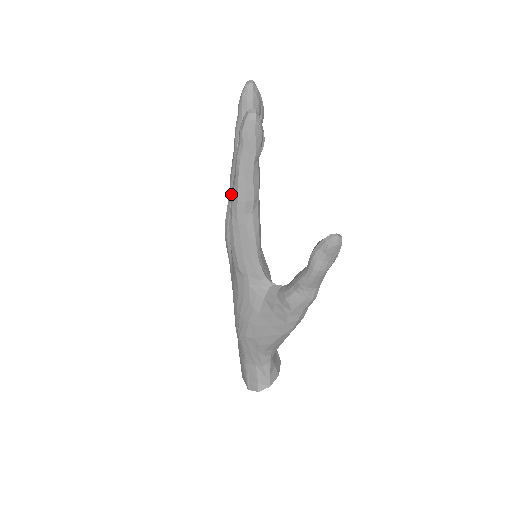
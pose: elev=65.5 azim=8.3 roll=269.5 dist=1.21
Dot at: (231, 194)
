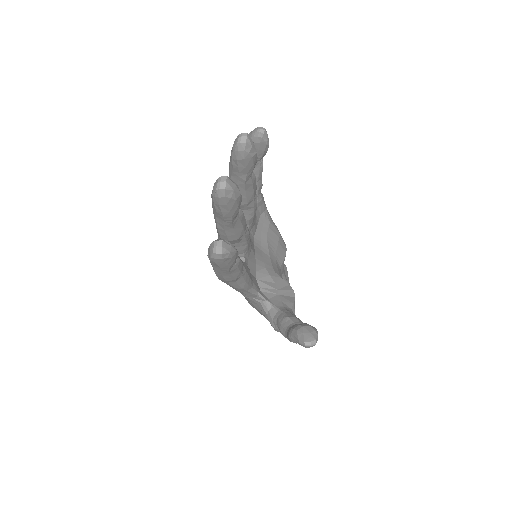
Dot at: occluded
